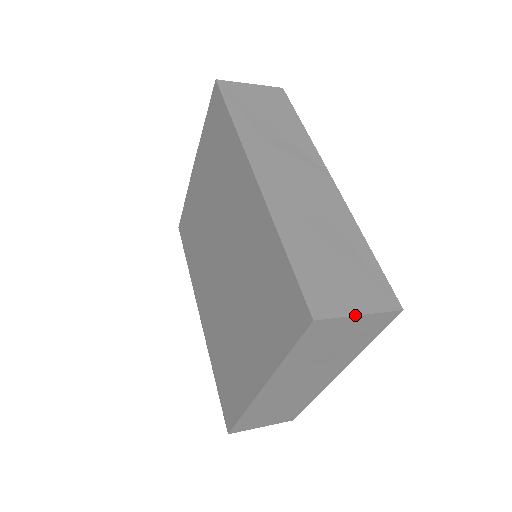
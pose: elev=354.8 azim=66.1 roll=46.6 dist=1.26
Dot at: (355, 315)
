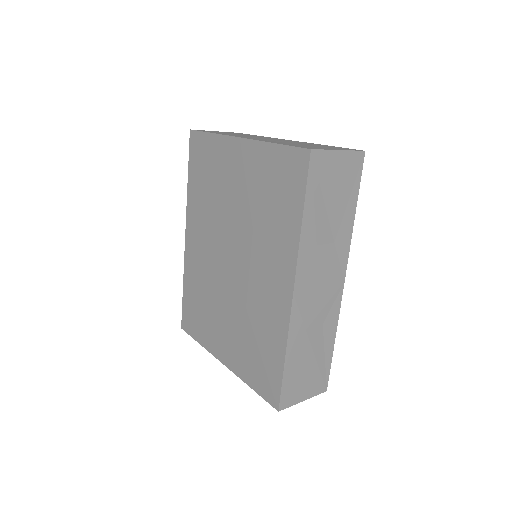
Dot at: occluded
